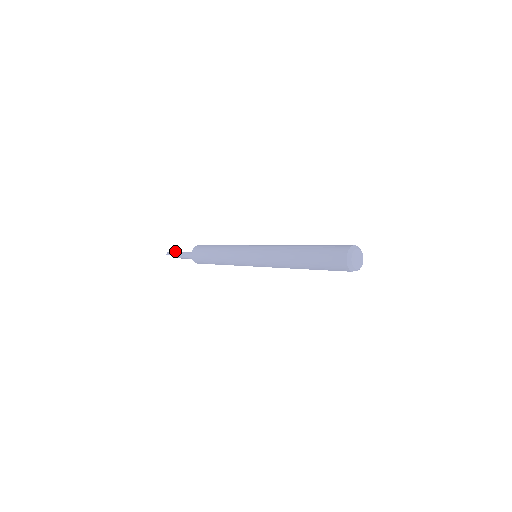
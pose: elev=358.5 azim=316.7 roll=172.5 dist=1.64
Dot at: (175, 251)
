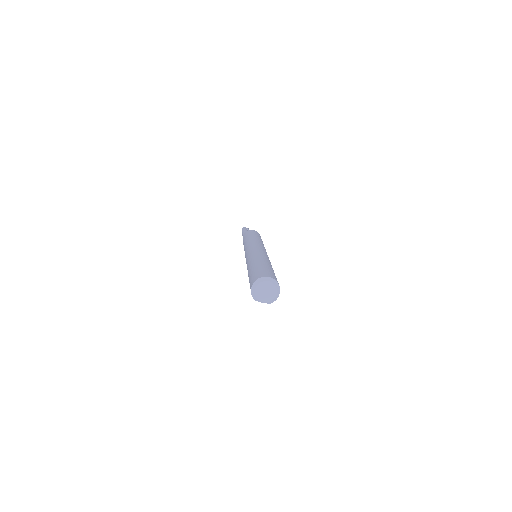
Dot at: (247, 229)
